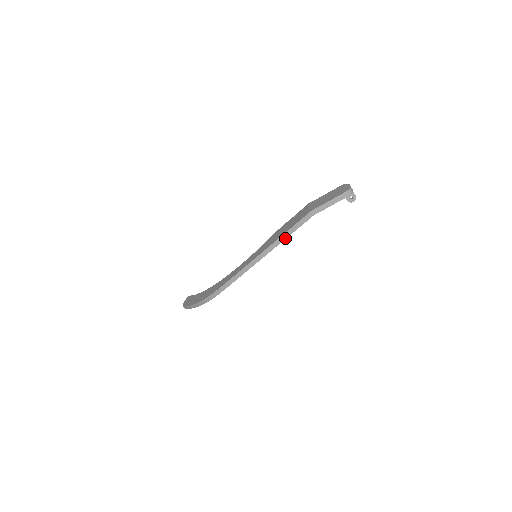
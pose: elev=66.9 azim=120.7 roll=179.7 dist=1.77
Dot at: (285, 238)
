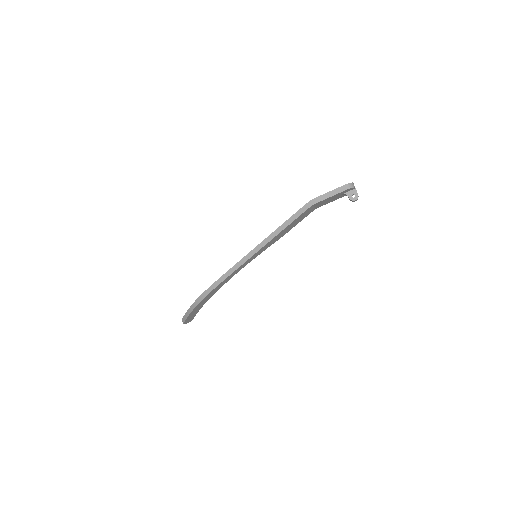
Dot at: (283, 229)
